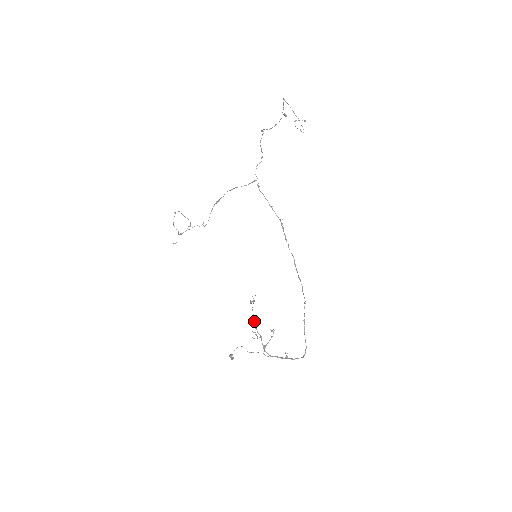
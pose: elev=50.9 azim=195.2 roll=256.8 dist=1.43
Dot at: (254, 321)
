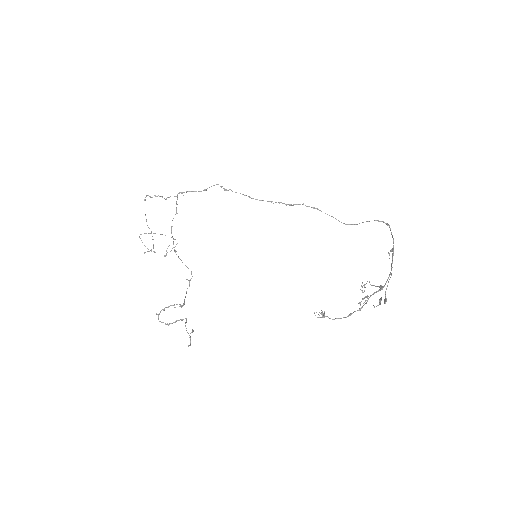
Dot at: (349, 315)
